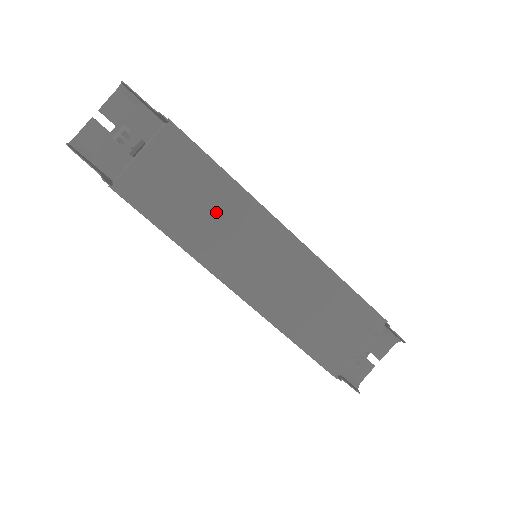
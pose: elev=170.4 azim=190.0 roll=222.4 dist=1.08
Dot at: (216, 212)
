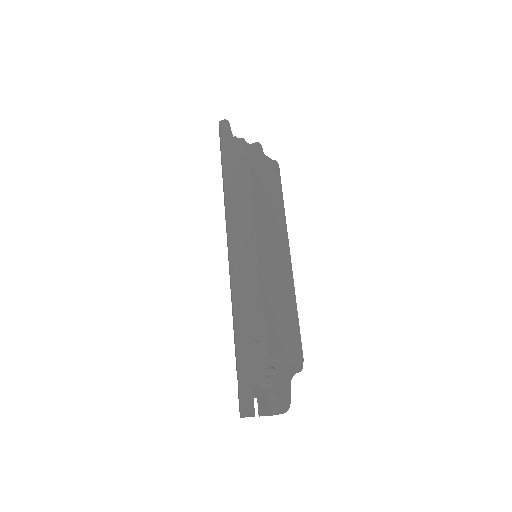
Dot at: (272, 207)
